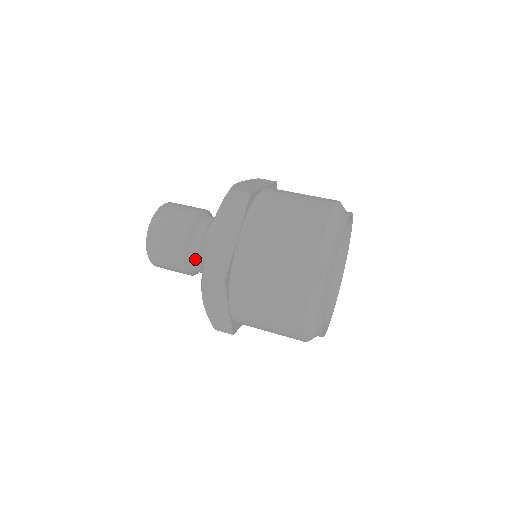
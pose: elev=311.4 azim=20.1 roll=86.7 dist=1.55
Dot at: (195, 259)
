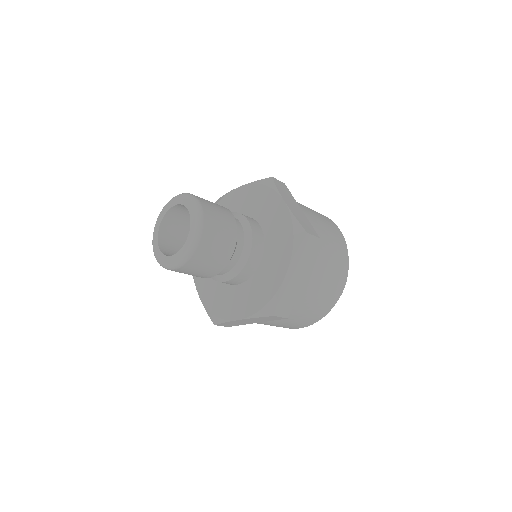
Dot at: (224, 271)
